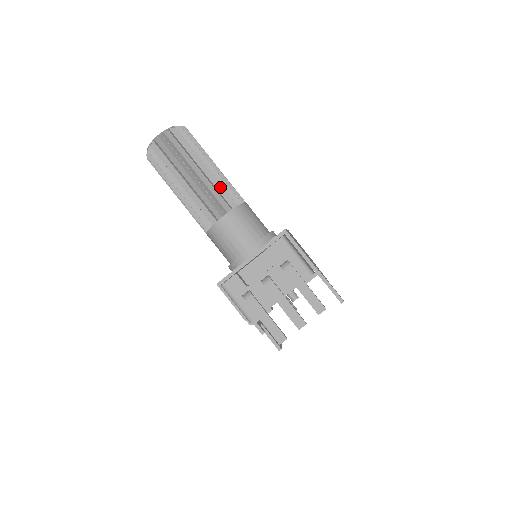
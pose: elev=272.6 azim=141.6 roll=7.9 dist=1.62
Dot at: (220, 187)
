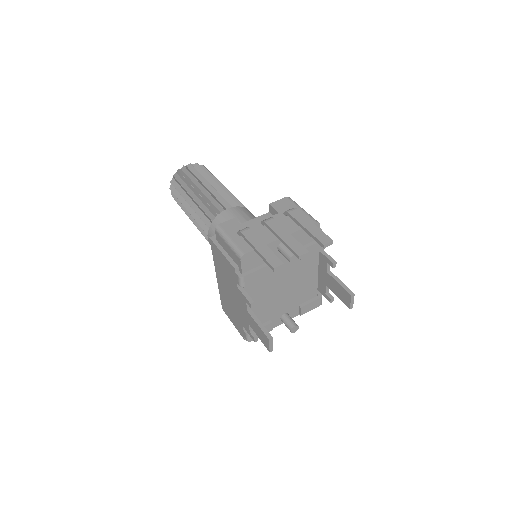
Dot at: (232, 197)
